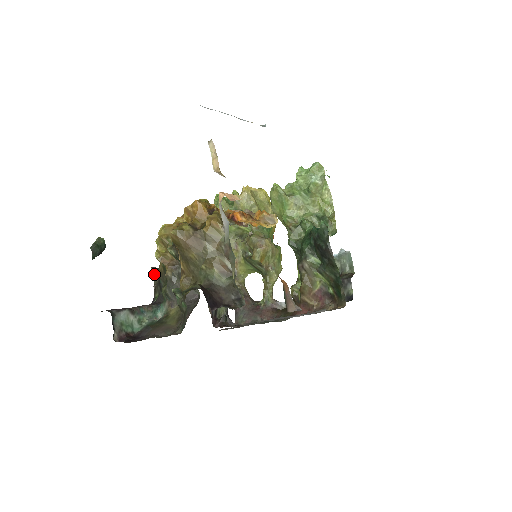
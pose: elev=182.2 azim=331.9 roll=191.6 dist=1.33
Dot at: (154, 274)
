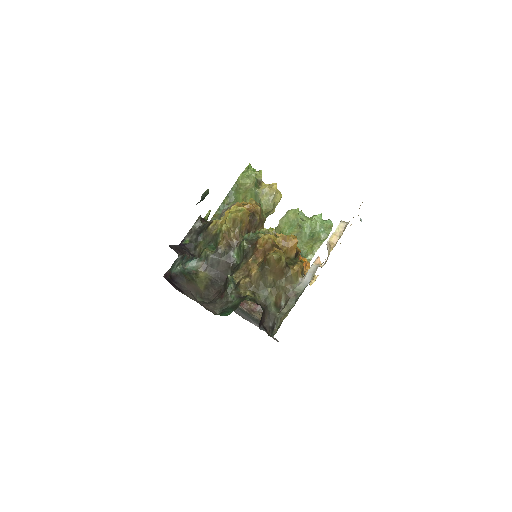
Dot at: (197, 222)
